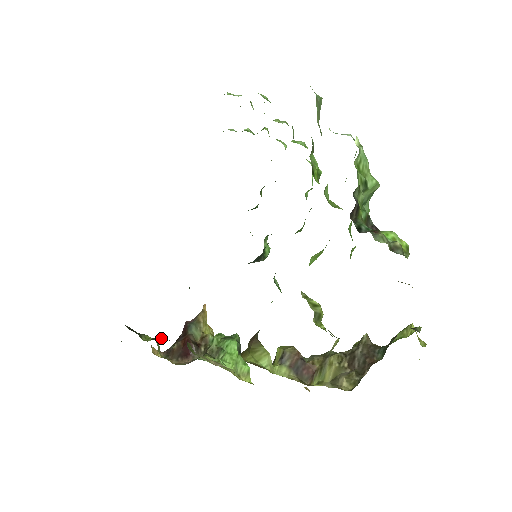
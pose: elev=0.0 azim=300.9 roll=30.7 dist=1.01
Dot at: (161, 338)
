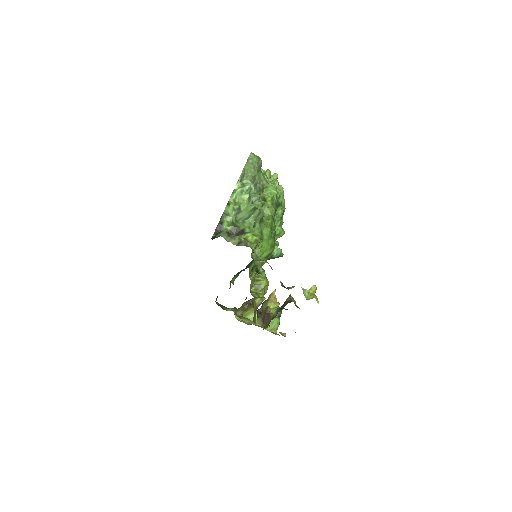
Dot at: occluded
